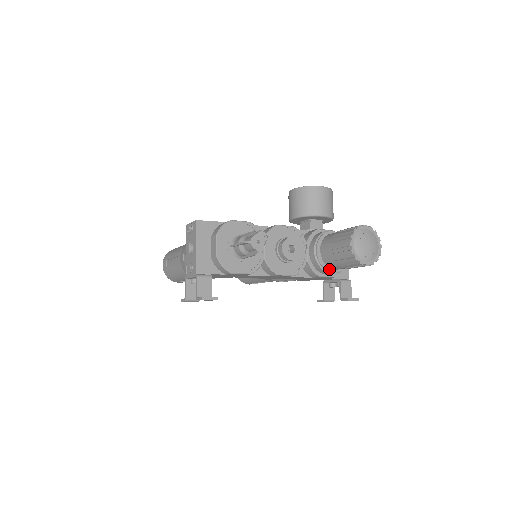
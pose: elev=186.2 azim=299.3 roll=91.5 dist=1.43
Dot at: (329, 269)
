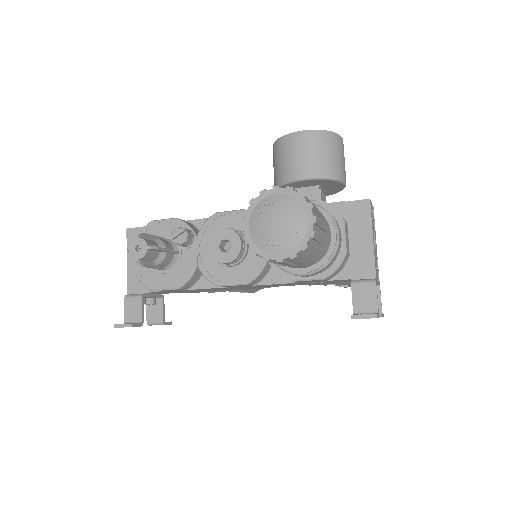
Dot at: (292, 268)
